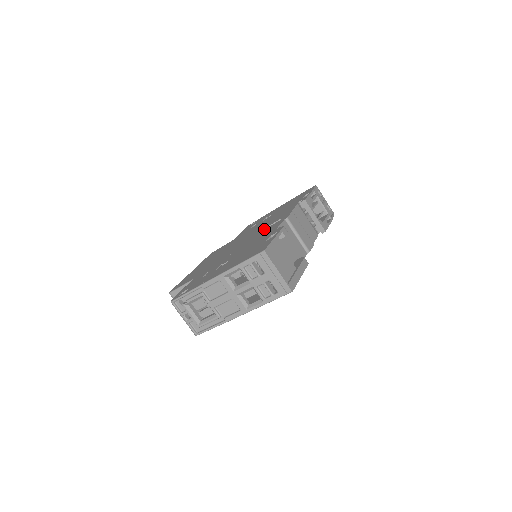
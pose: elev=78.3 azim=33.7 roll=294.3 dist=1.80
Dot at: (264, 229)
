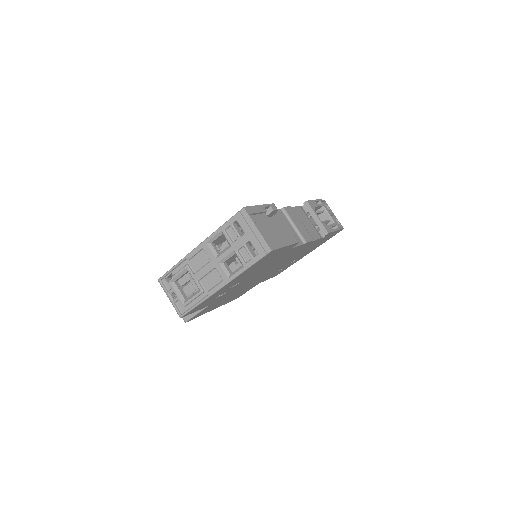
Dot at: occluded
